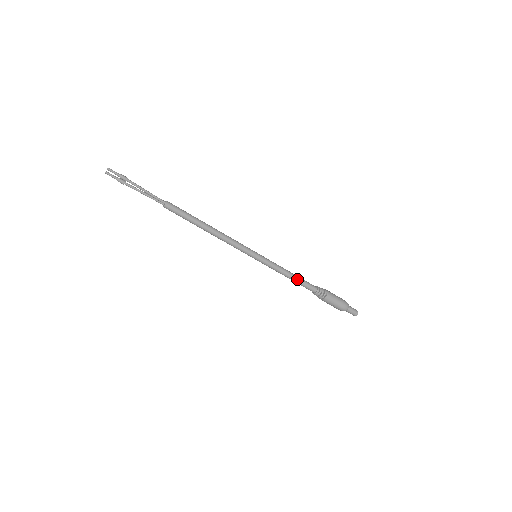
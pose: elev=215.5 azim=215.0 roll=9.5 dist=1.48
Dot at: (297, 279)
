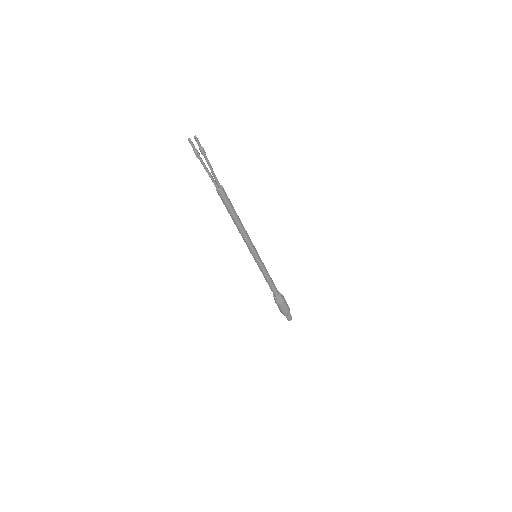
Dot at: (272, 283)
